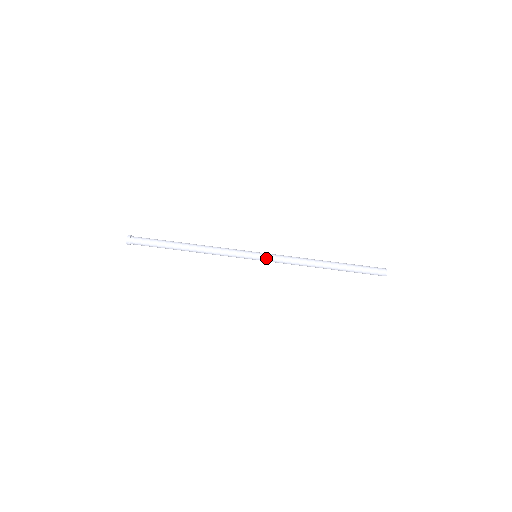
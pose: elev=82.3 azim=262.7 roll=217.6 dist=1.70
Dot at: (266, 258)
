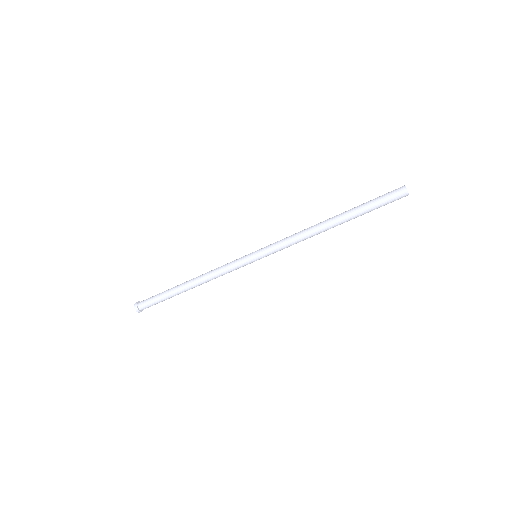
Dot at: occluded
